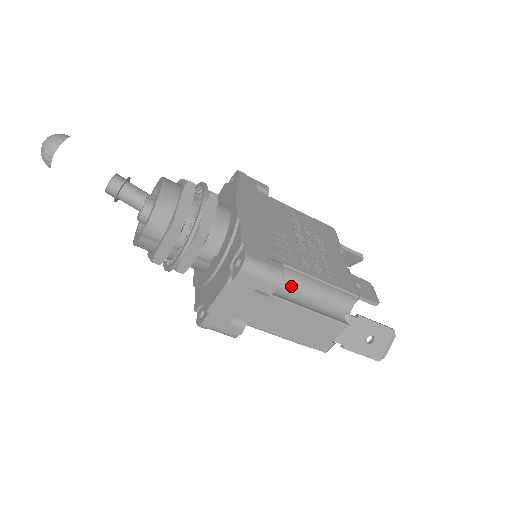
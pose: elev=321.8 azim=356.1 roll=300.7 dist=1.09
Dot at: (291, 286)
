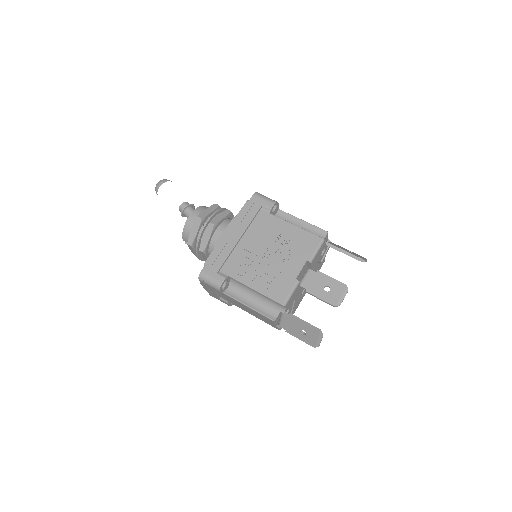
Dot at: (243, 288)
